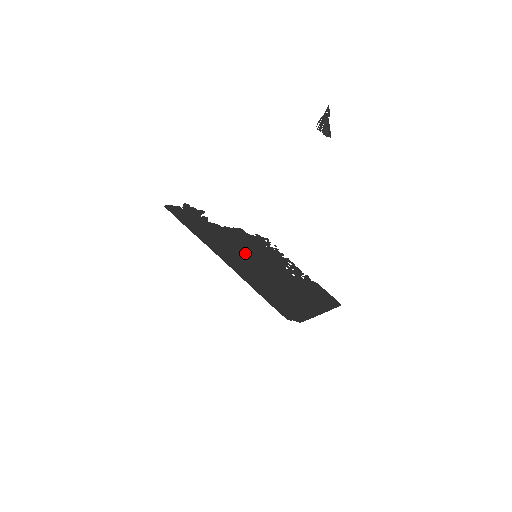
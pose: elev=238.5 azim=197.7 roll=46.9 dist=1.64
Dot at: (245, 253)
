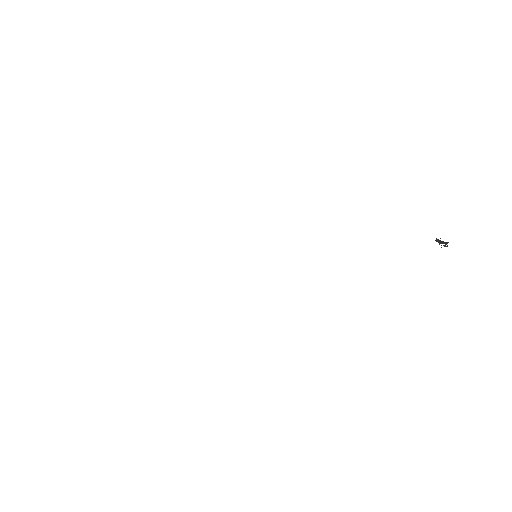
Dot at: occluded
